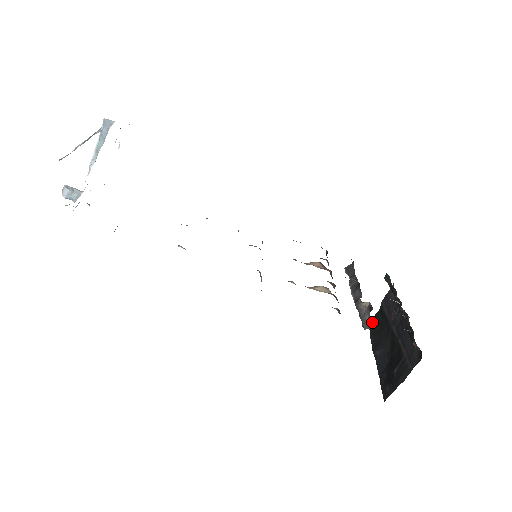
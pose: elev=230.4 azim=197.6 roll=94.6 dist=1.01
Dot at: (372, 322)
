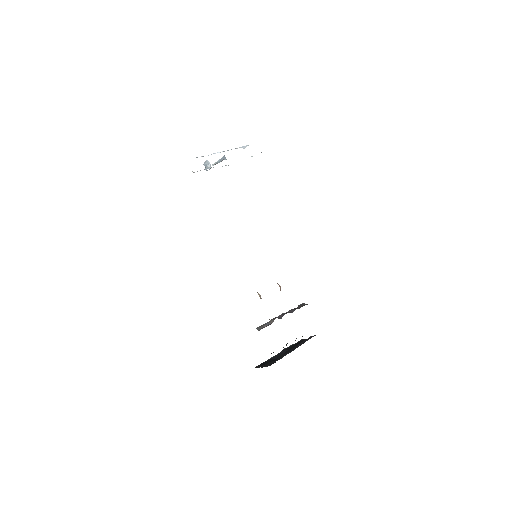
Dot at: (302, 340)
